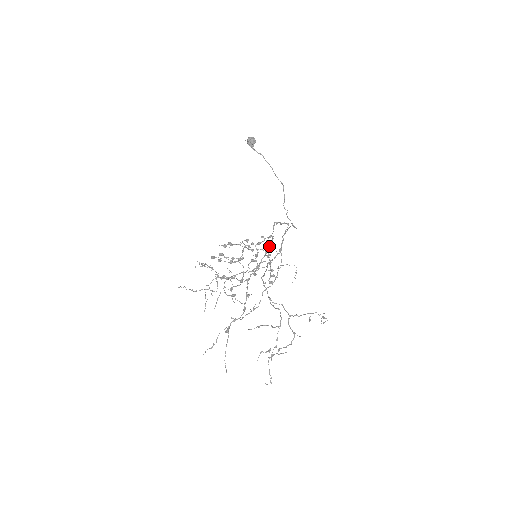
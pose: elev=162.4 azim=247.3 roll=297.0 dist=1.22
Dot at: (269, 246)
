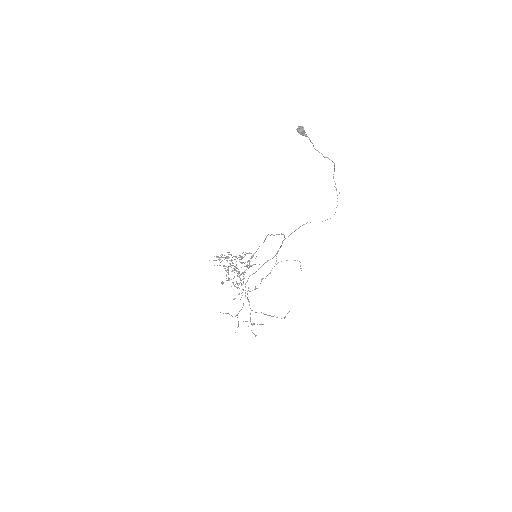
Dot at: (250, 258)
